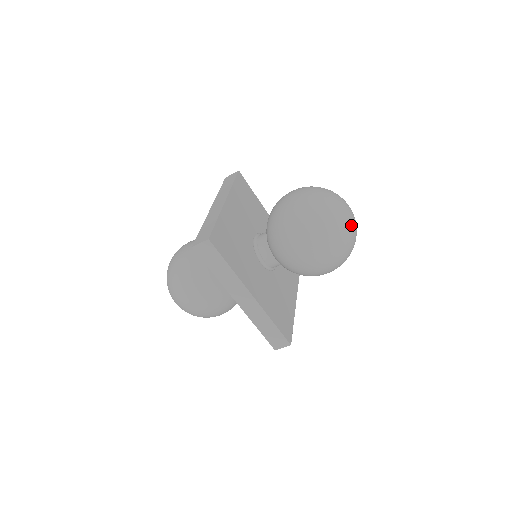
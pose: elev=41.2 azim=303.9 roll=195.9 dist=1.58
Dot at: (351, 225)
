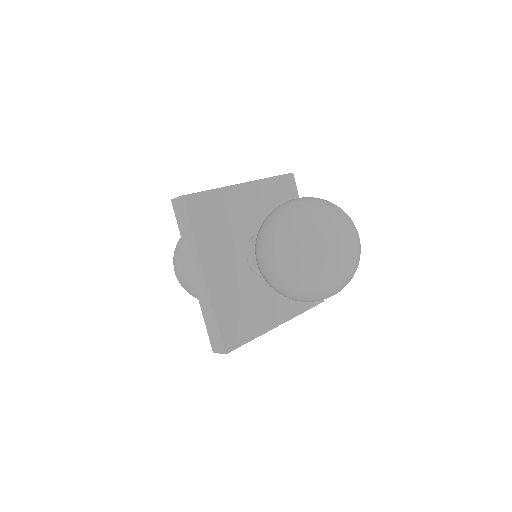
Dot at: (353, 262)
